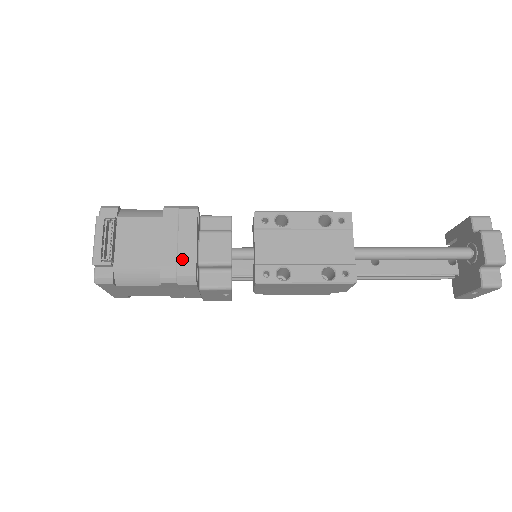
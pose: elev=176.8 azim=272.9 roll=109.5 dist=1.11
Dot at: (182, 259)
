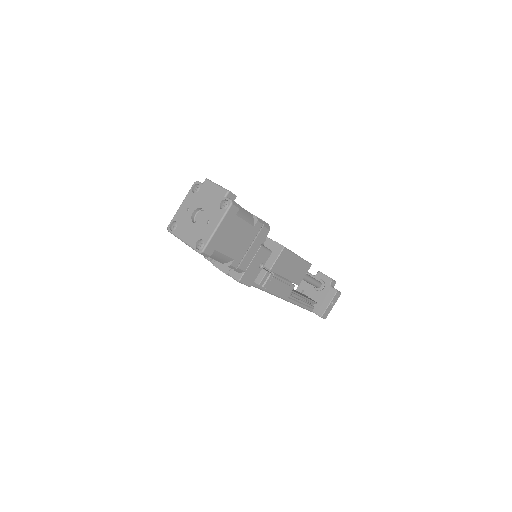
Dot at: (256, 216)
